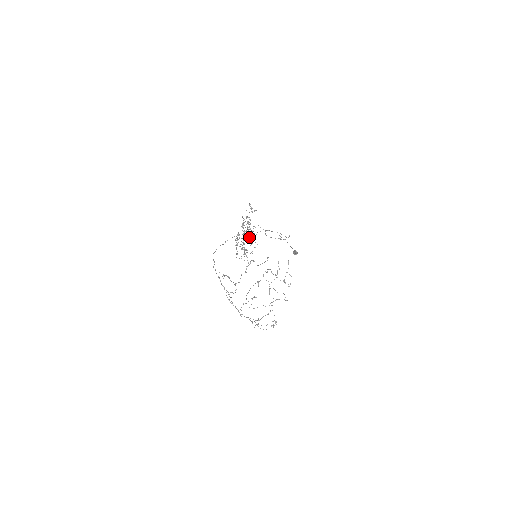
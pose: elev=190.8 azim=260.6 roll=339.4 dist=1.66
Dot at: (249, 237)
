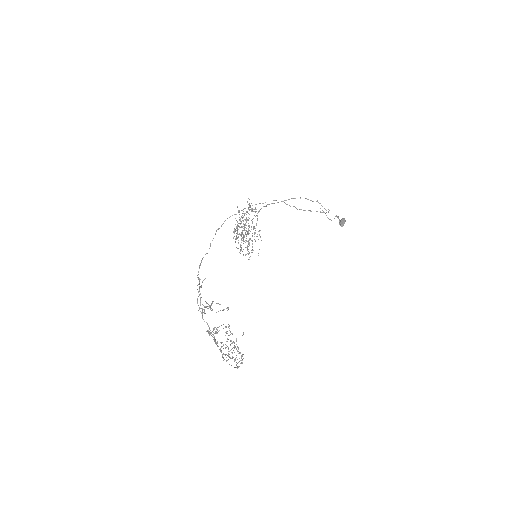
Dot at: (243, 240)
